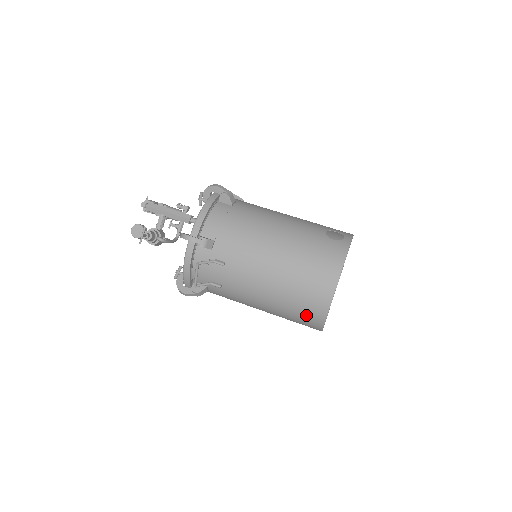
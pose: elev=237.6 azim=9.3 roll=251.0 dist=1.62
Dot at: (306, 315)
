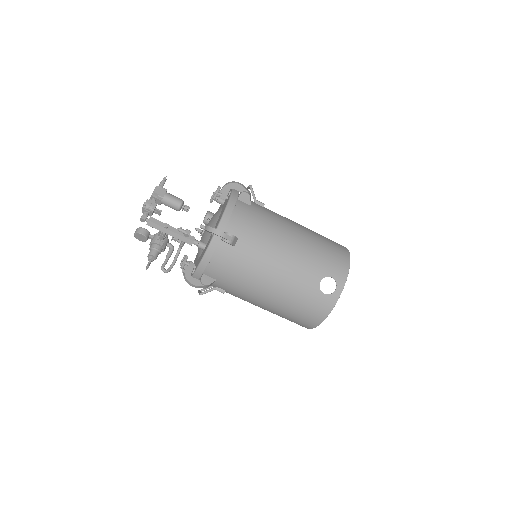
Dot at: occluded
